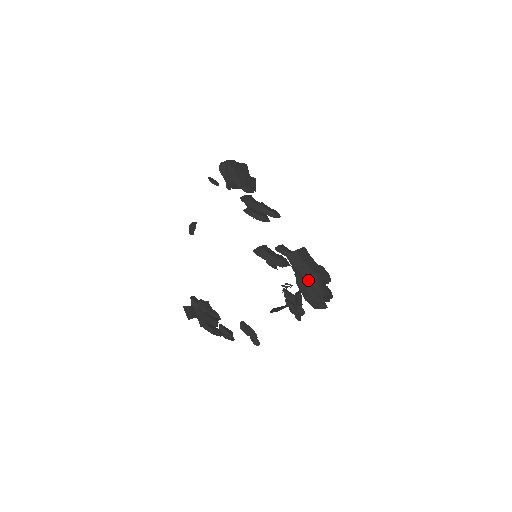
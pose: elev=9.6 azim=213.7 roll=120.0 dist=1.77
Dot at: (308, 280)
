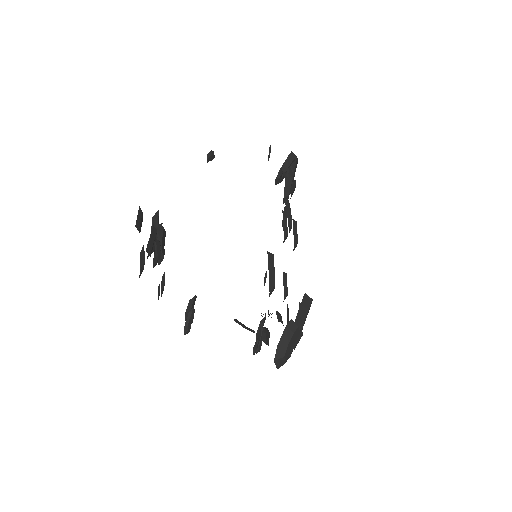
Dot at: (297, 333)
